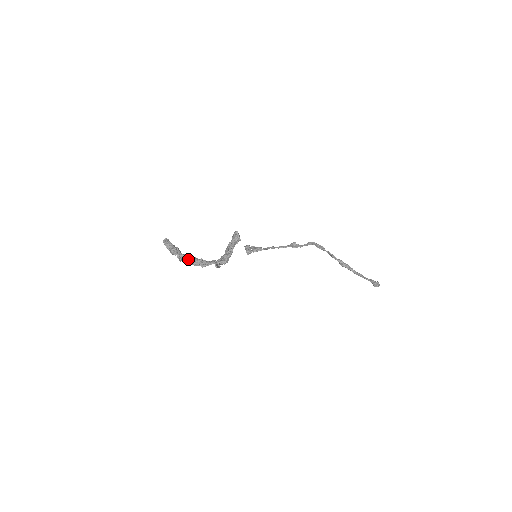
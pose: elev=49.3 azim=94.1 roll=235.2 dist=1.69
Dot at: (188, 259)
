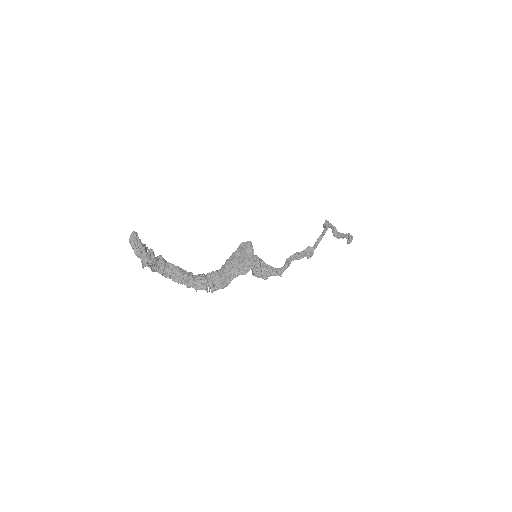
Dot at: (167, 273)
